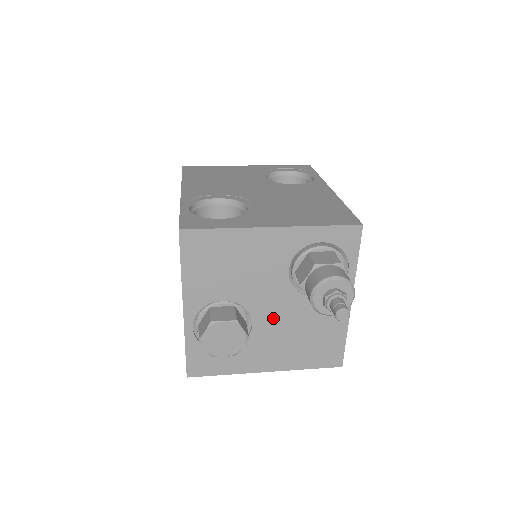
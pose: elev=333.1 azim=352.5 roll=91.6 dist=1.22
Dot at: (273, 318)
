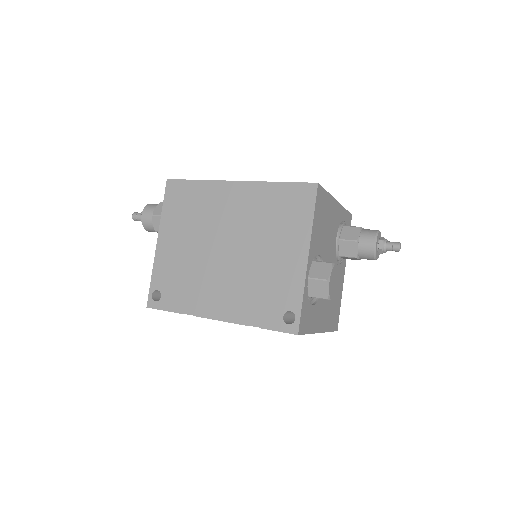
Dot at: occluded
